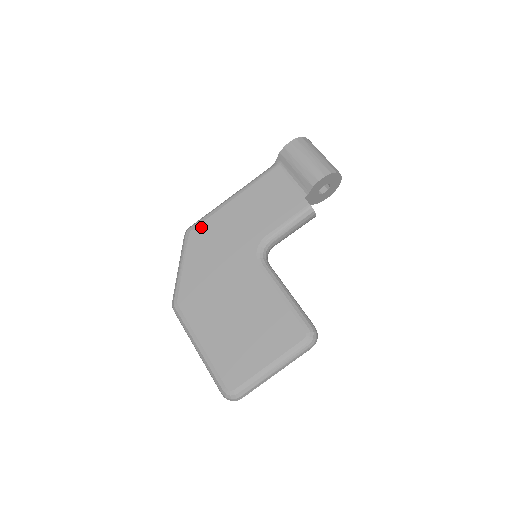
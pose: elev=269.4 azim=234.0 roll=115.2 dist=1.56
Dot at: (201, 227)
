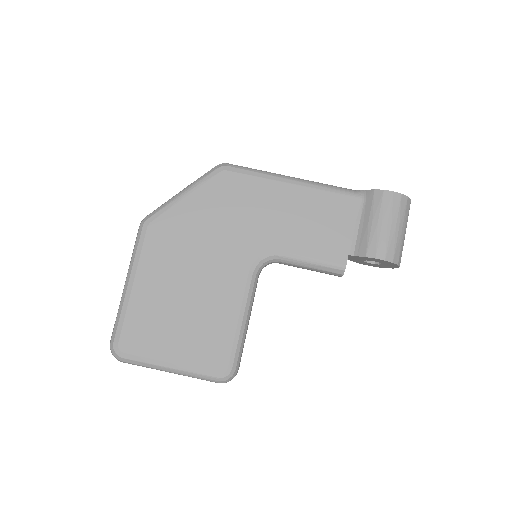
Dot at: (238, 177)
